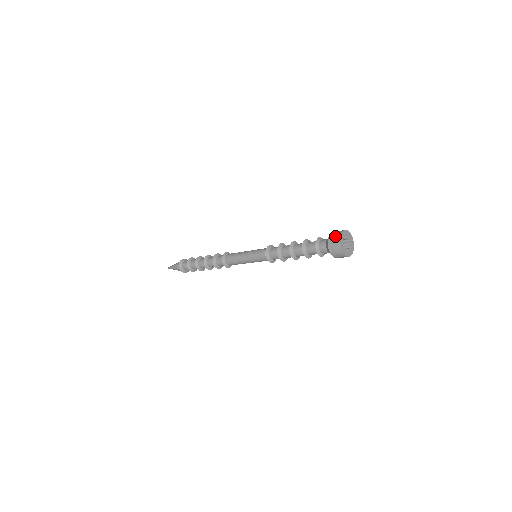
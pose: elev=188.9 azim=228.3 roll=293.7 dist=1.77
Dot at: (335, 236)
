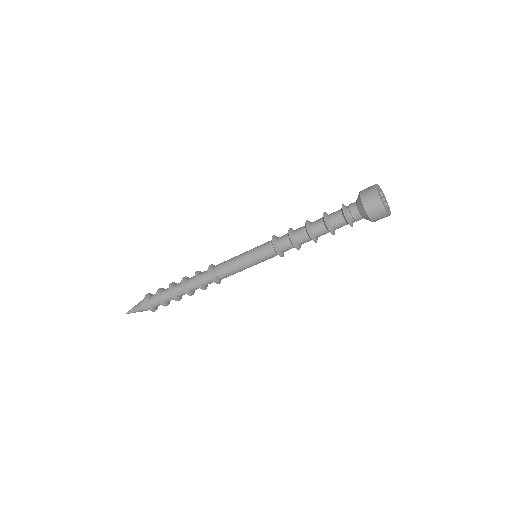
Dot at: occluded
